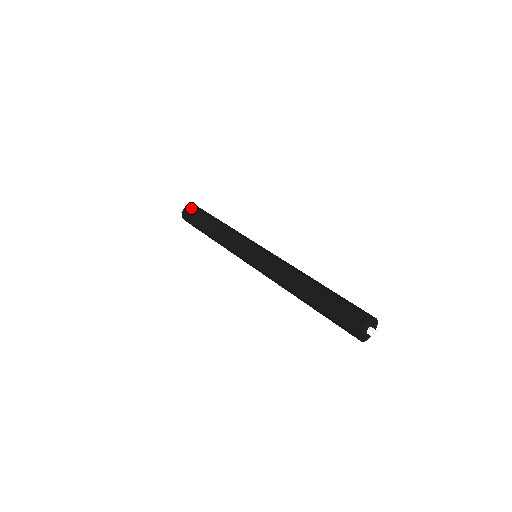
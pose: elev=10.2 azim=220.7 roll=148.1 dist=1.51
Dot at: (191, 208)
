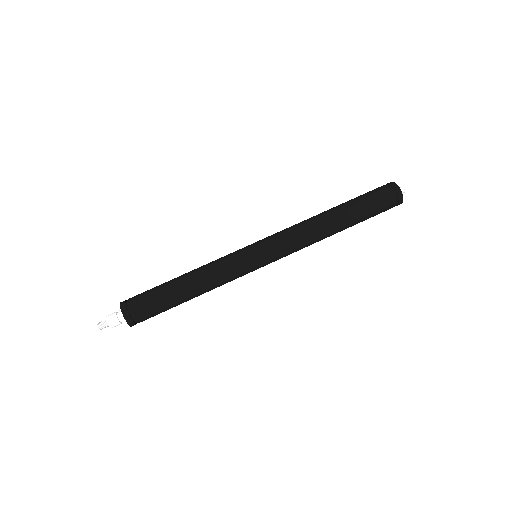
Dot at: (130, 298)
